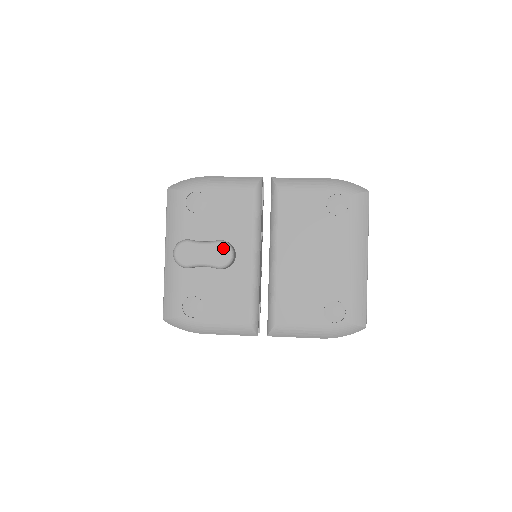
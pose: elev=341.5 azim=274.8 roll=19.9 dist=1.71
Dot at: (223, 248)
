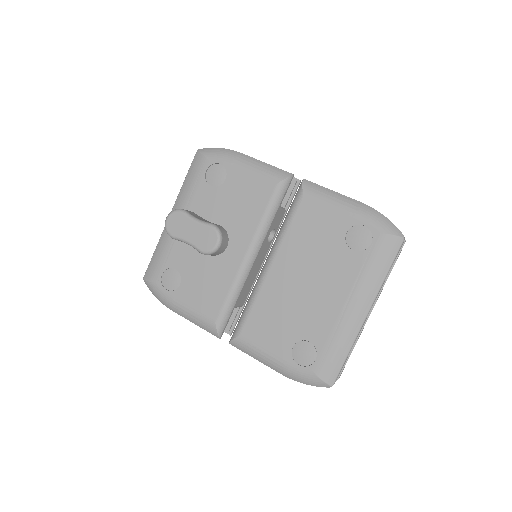
Dot at: (212, 234)
